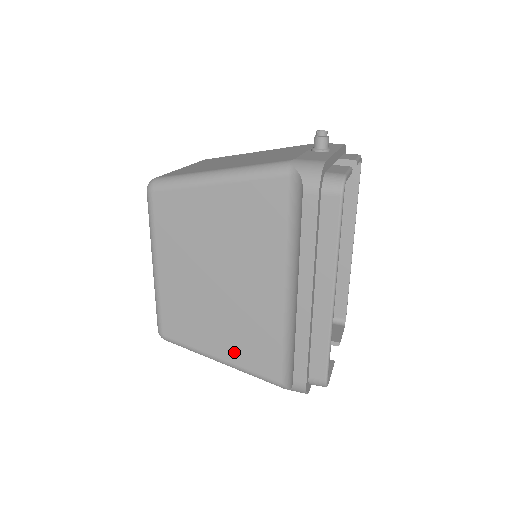
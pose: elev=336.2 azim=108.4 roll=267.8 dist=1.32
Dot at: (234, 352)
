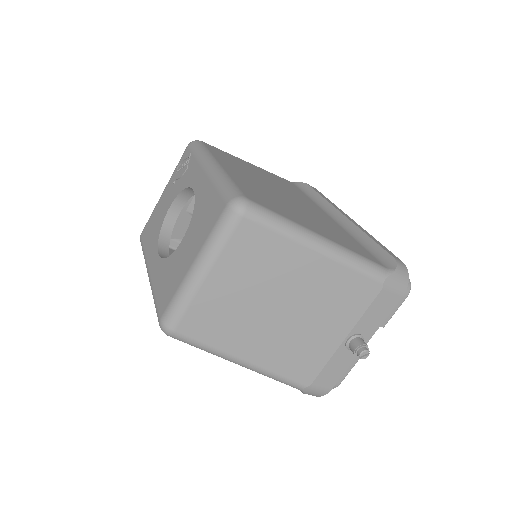
Dot at: (328, 235)
